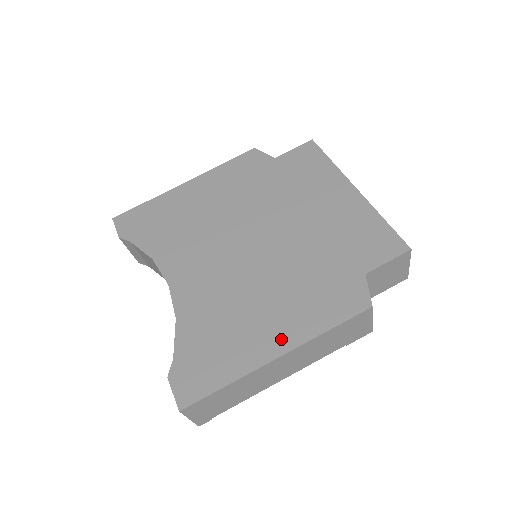
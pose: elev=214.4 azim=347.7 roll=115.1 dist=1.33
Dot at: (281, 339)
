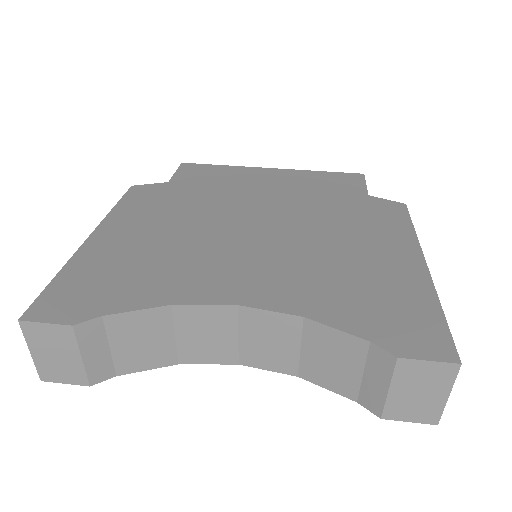
Dot at: (404, 254)
